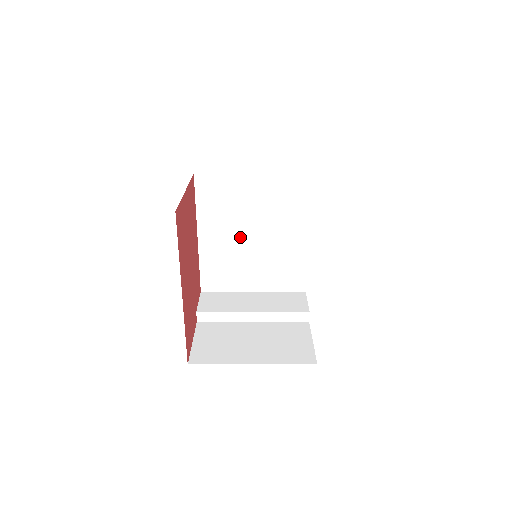
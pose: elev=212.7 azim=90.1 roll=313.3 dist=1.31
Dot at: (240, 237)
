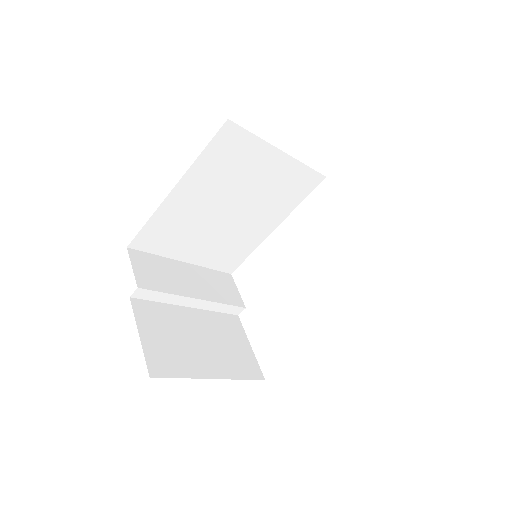
Dot at: (217, 207)
